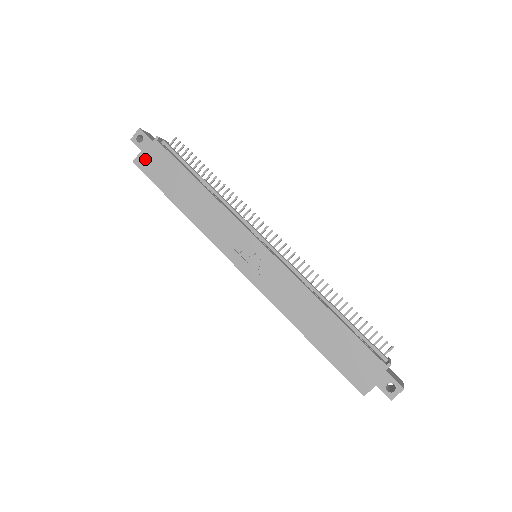
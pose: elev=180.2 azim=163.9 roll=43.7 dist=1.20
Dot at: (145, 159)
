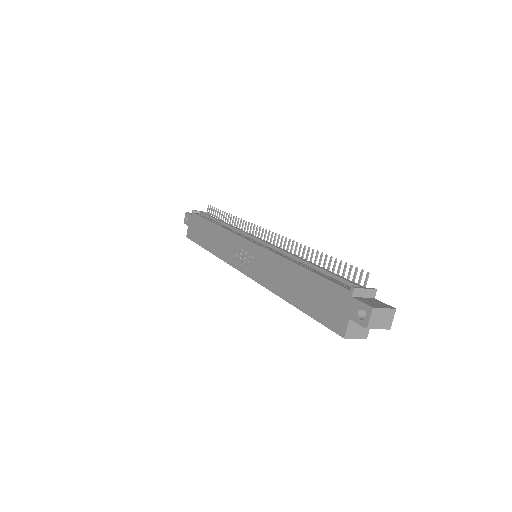
Dot at: (190, 230)
